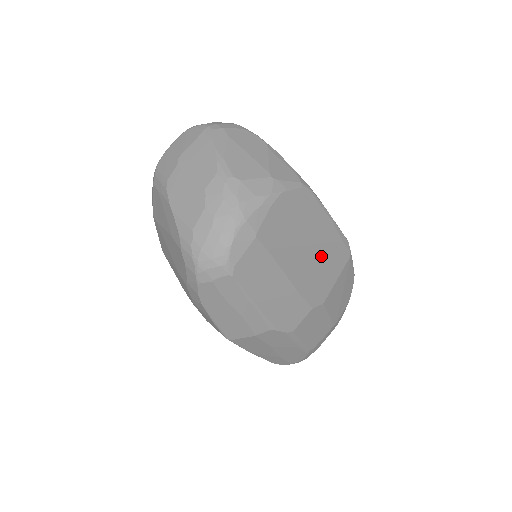
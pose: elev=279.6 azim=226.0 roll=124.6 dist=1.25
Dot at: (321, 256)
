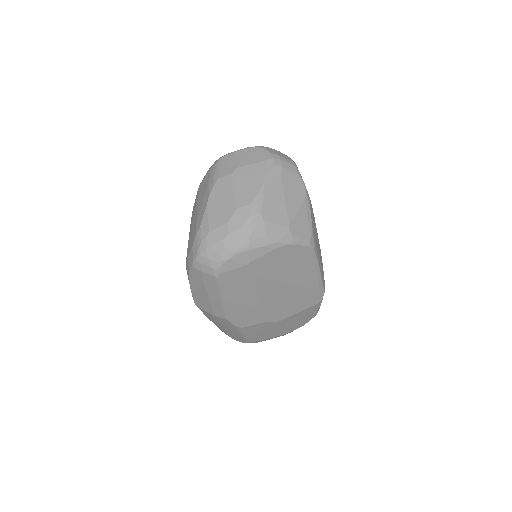
Dot at: (295, 293)
